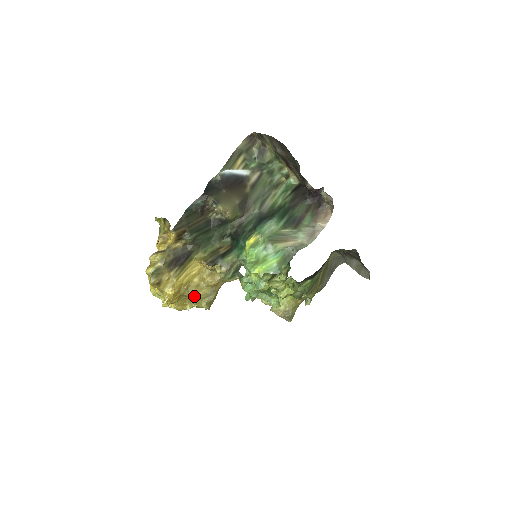
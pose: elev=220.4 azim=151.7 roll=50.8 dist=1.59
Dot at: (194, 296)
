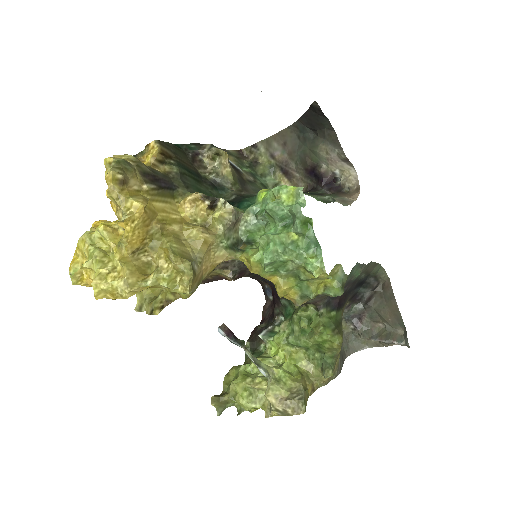
Dot at: (171, 245)
